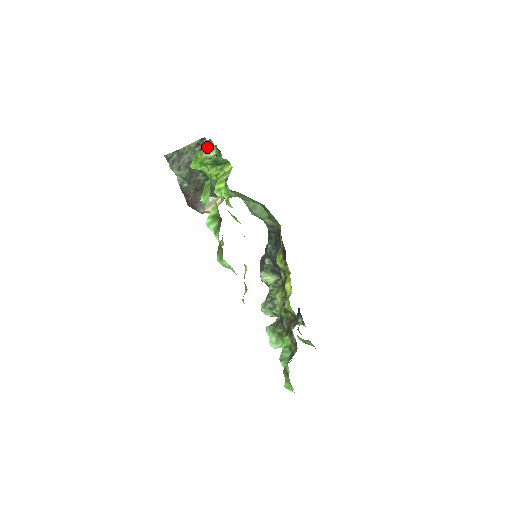
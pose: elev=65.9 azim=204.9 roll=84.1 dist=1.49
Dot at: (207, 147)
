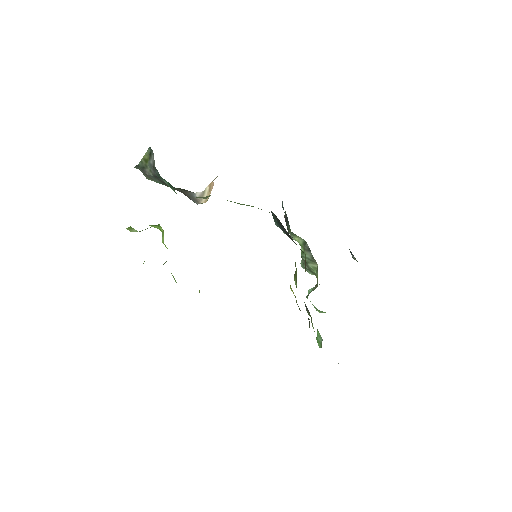
Dot at: occluded
